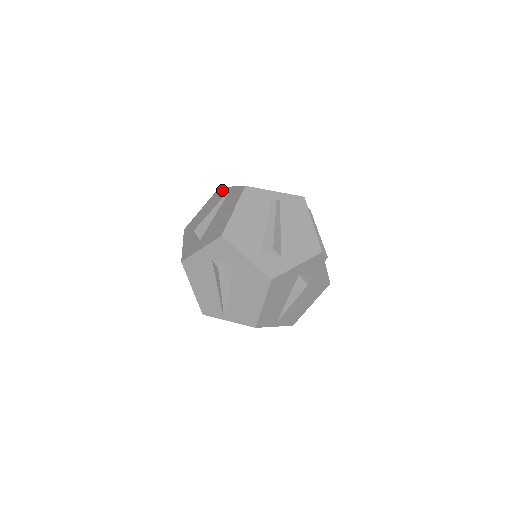
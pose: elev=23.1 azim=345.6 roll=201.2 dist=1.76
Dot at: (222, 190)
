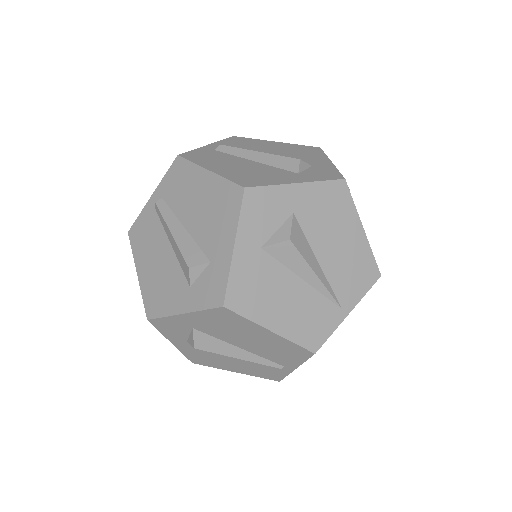
Dot at: occluded
